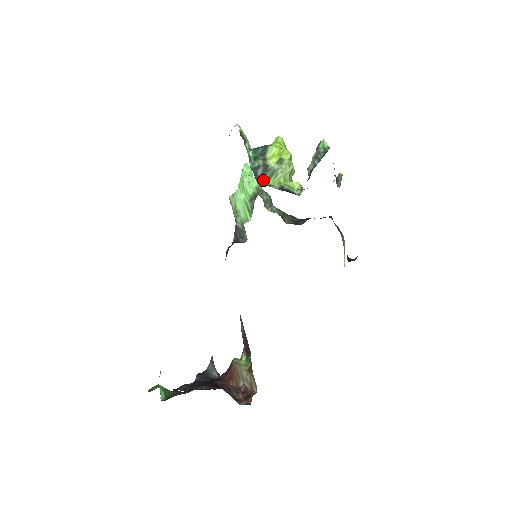
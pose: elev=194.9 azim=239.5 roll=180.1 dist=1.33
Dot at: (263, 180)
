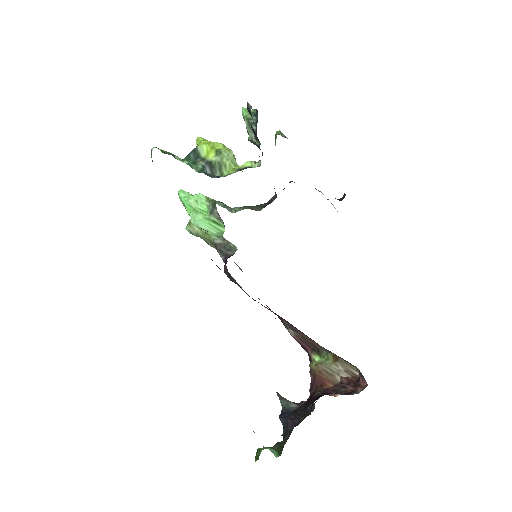
Dot at: occluded
